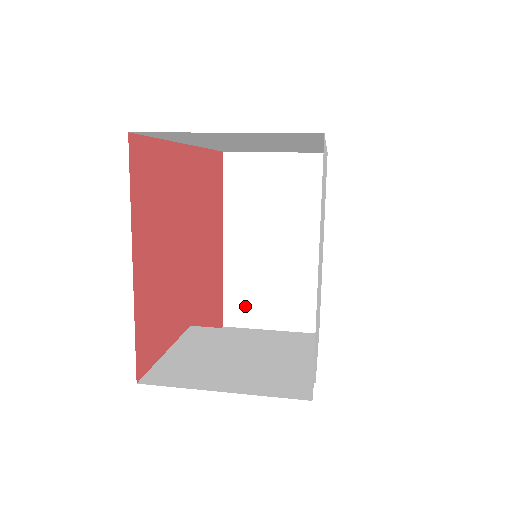
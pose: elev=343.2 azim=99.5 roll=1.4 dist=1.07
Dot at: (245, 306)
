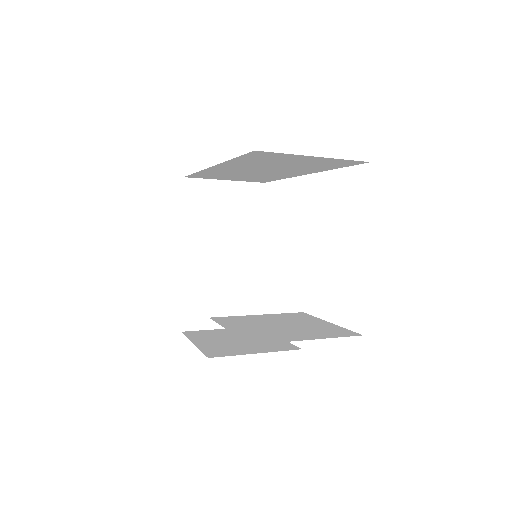
Dot at: (201, 310)
